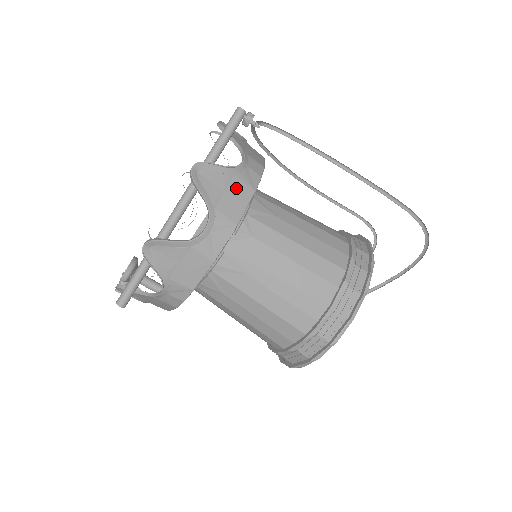
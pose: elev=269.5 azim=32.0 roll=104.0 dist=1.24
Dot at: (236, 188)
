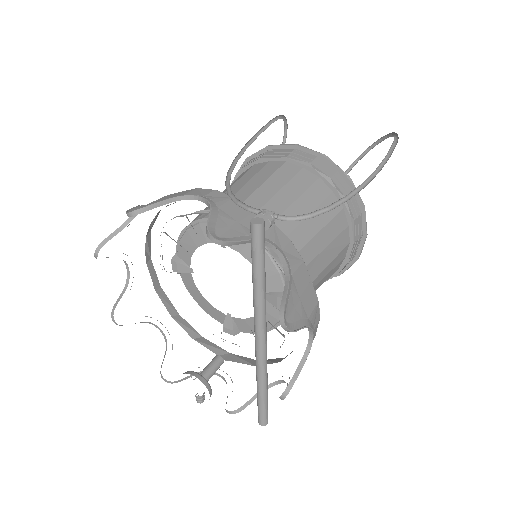
Dot at: (300, 282)
